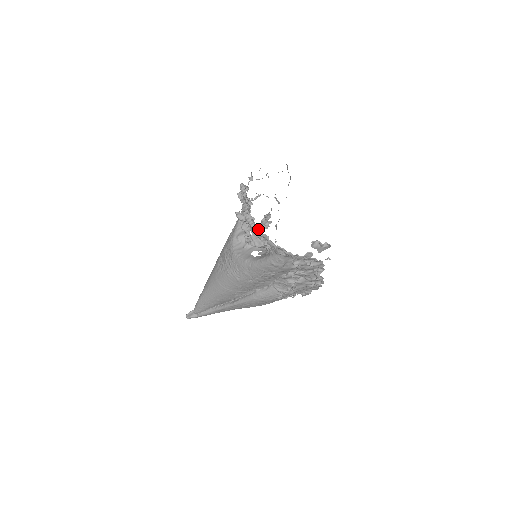
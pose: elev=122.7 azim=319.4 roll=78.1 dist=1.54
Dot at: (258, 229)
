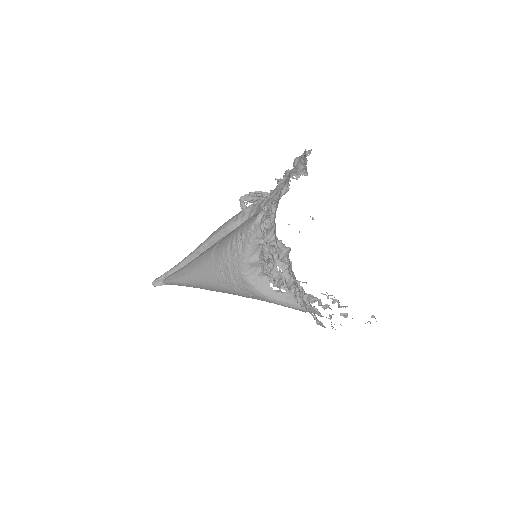
Dot at: (311, 313)
